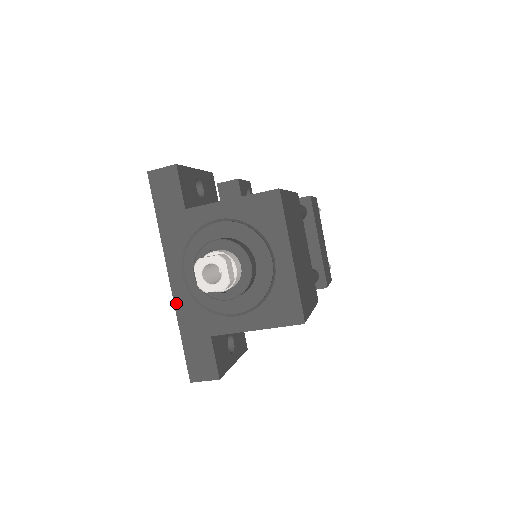
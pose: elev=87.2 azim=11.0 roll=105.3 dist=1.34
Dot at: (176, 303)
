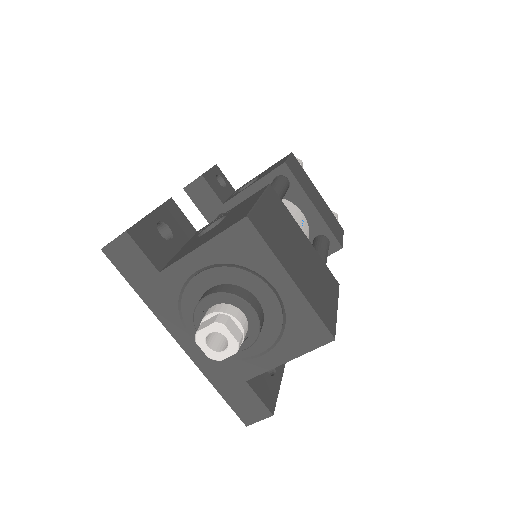
Dot at: (197, 363)
